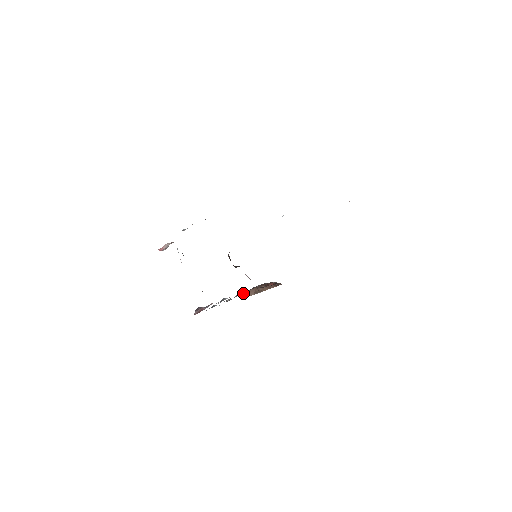
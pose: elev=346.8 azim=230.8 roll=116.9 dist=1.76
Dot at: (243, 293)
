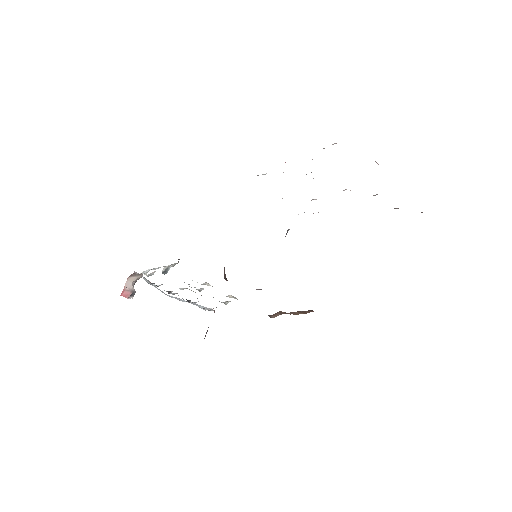
Dot at: occluded
